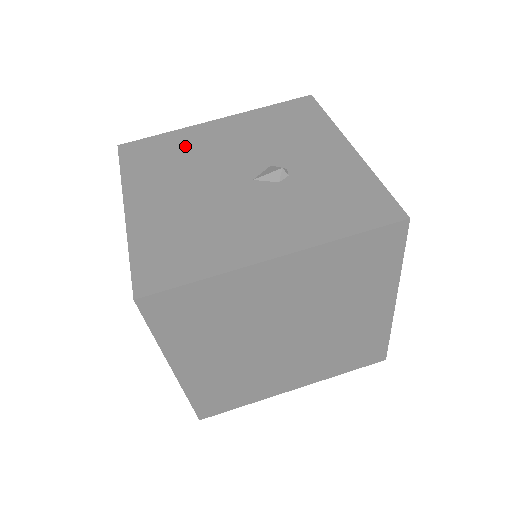
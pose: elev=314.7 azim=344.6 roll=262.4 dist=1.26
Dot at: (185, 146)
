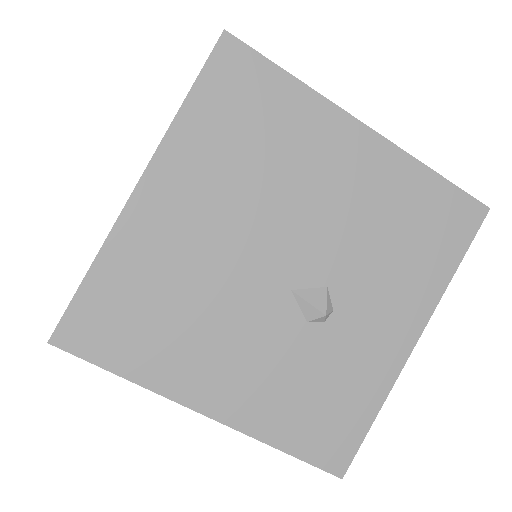
Dot at: (289, 140)
